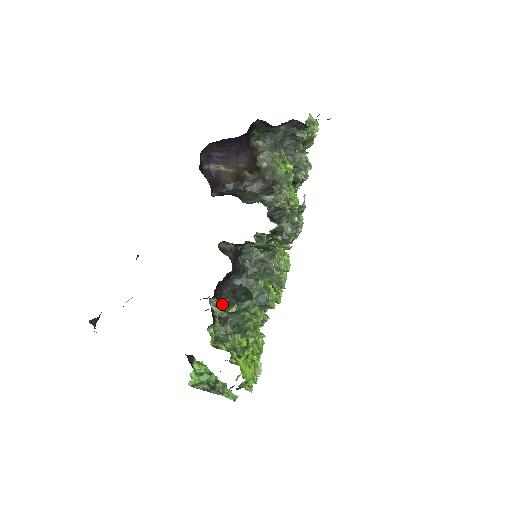
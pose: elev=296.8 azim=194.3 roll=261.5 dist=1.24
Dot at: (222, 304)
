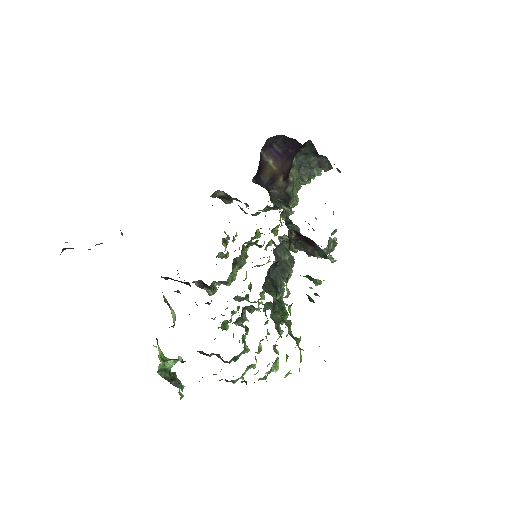
Dot at: (265, 288)
